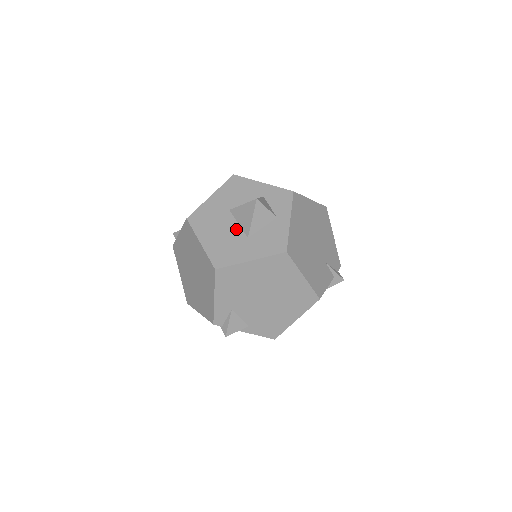
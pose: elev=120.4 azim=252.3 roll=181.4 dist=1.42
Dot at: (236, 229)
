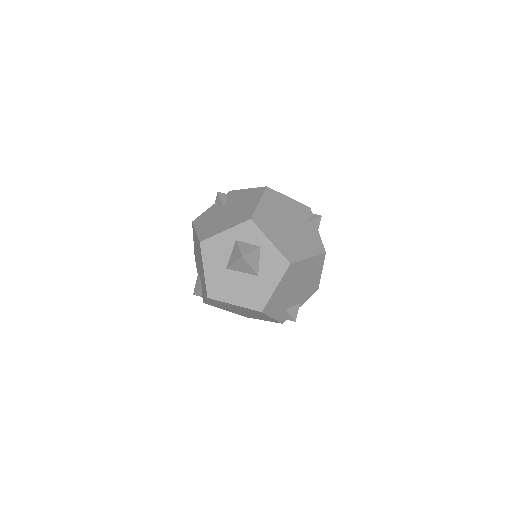
Dot at: (245, 277)
